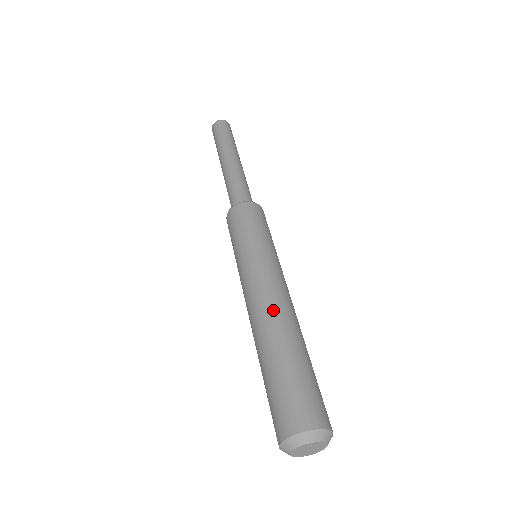
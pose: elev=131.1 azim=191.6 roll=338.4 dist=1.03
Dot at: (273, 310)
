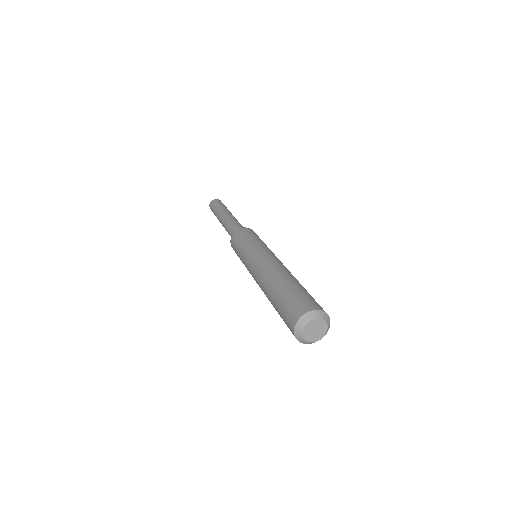
Dot at: (285, 268)
